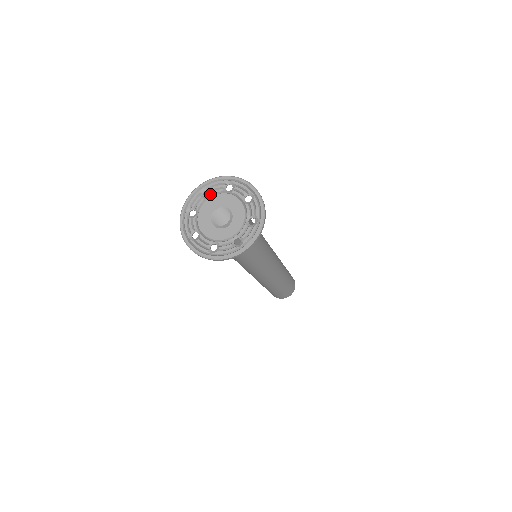
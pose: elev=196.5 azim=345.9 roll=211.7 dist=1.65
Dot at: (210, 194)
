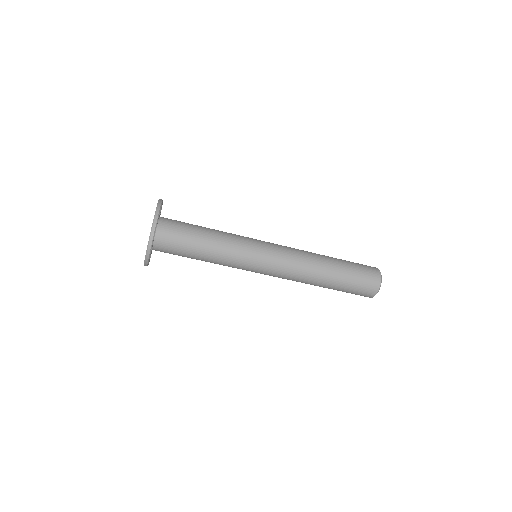
Dot at: occluded
